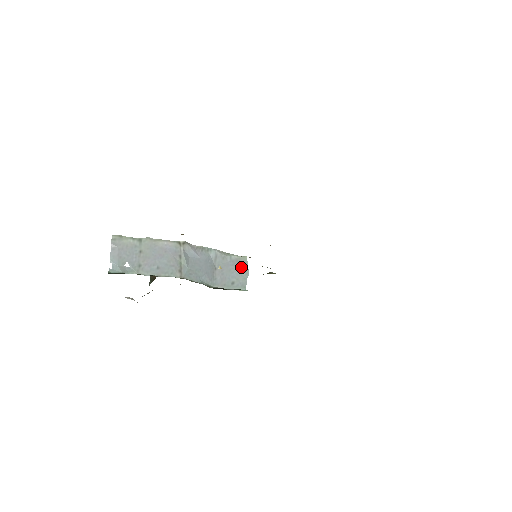
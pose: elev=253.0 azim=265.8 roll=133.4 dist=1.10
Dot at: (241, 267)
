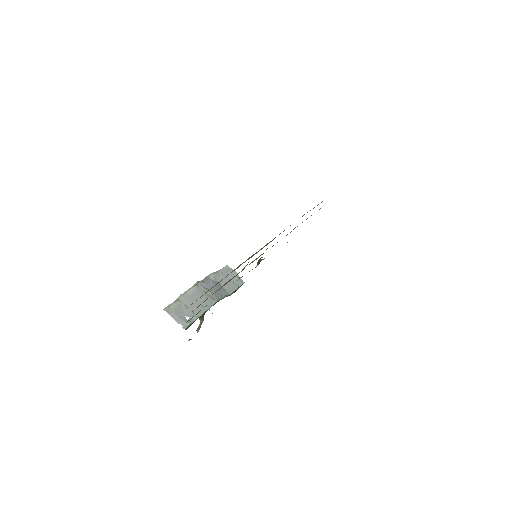
Dot at: (230, 273)
